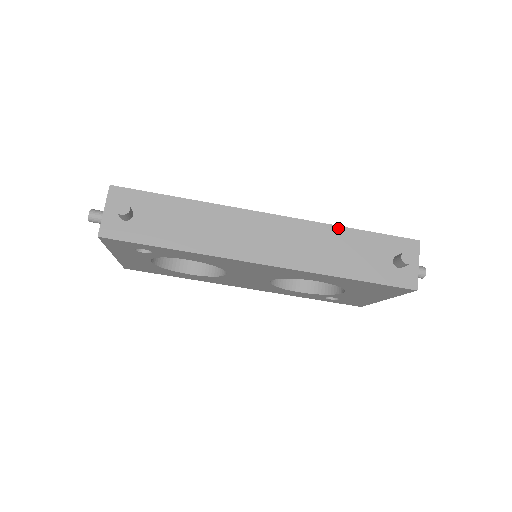
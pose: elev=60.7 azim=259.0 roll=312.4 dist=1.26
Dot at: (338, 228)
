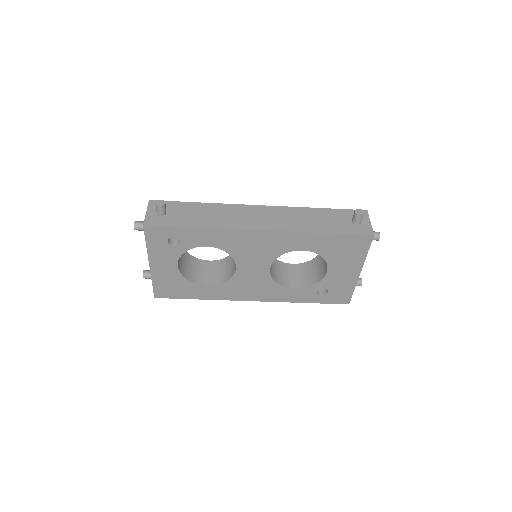
Dot at: (308, 209)
